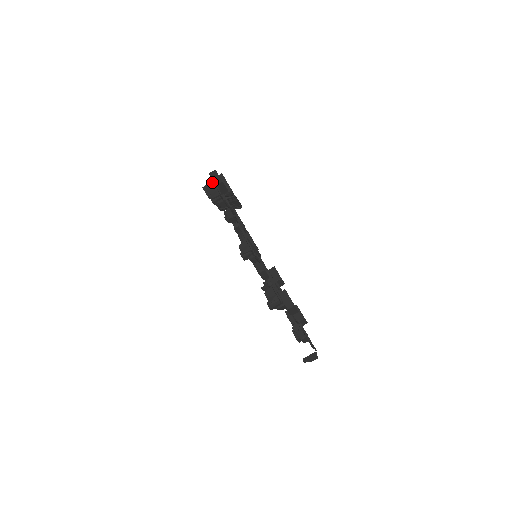
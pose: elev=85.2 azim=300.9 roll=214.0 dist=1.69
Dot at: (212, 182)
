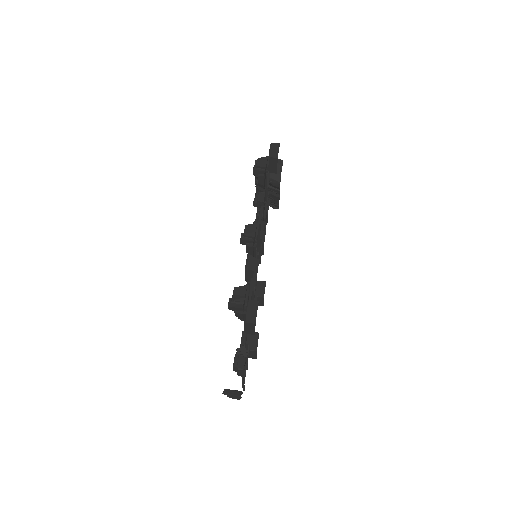
Dot at: occluded
